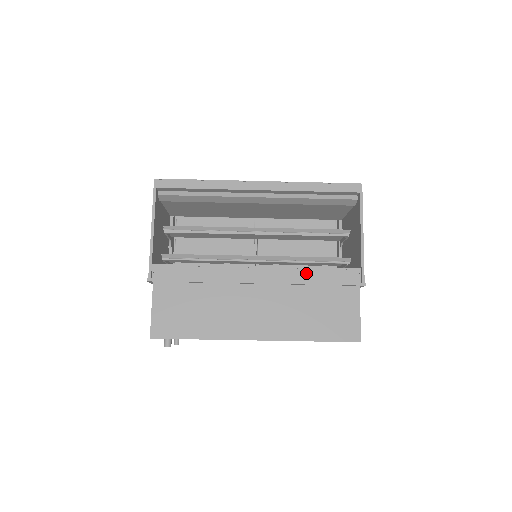
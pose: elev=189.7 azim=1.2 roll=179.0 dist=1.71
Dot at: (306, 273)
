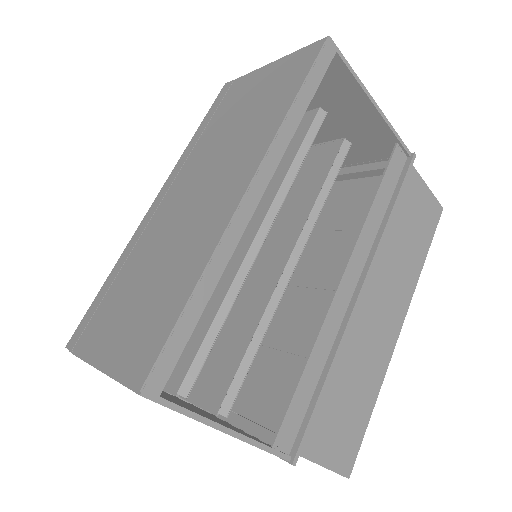
Dot at: (375, 215)
